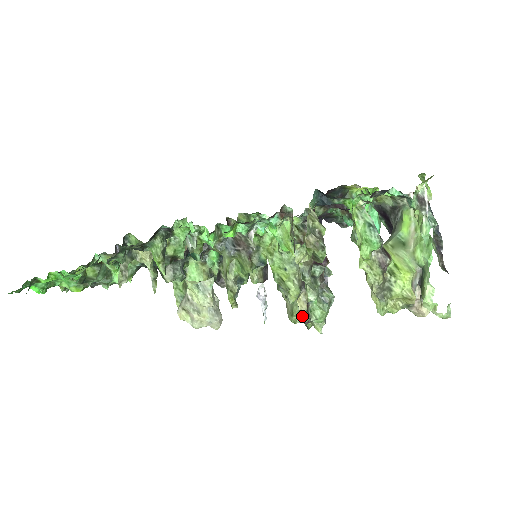
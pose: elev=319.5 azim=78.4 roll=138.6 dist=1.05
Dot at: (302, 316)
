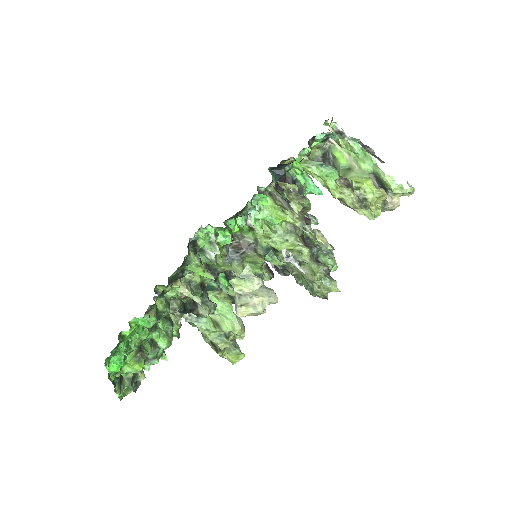
Dot at: (328, 248)
